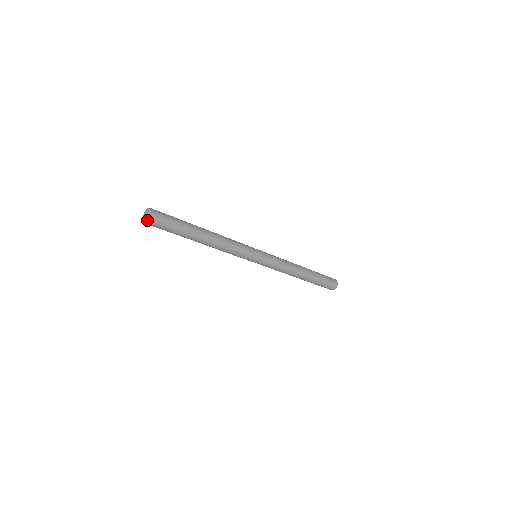
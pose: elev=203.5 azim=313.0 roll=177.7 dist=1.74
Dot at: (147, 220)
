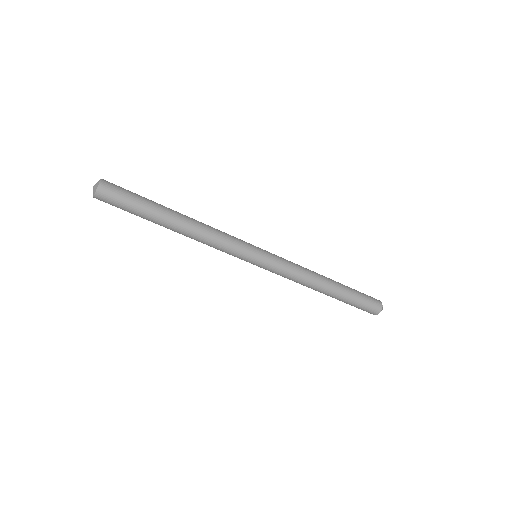
Dot at: (98, 182)
